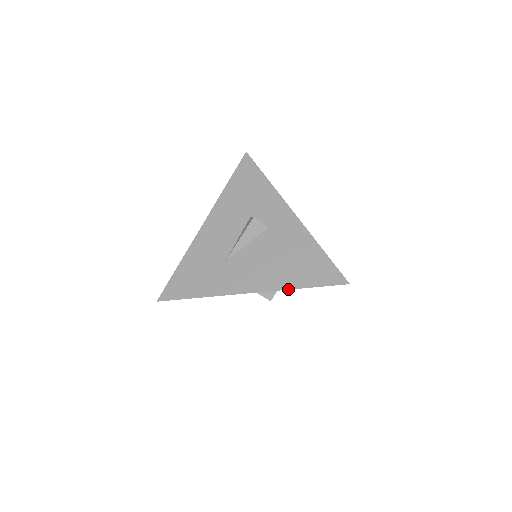
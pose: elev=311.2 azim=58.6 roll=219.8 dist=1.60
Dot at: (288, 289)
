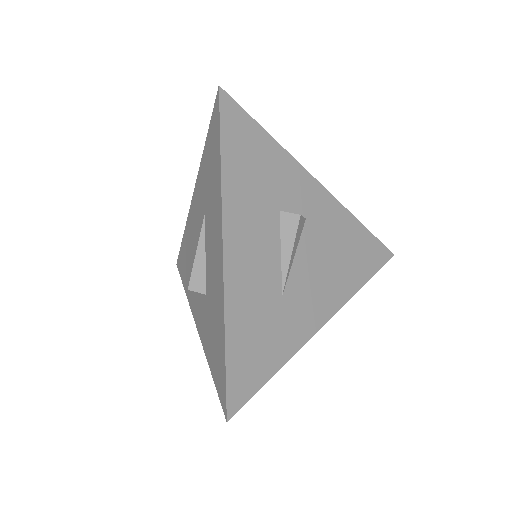
Dot at: occluded
